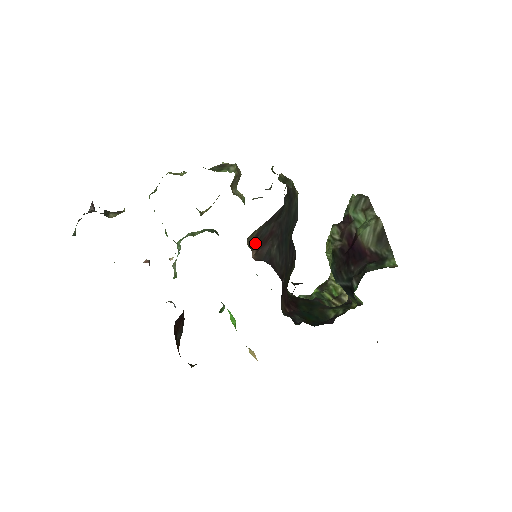
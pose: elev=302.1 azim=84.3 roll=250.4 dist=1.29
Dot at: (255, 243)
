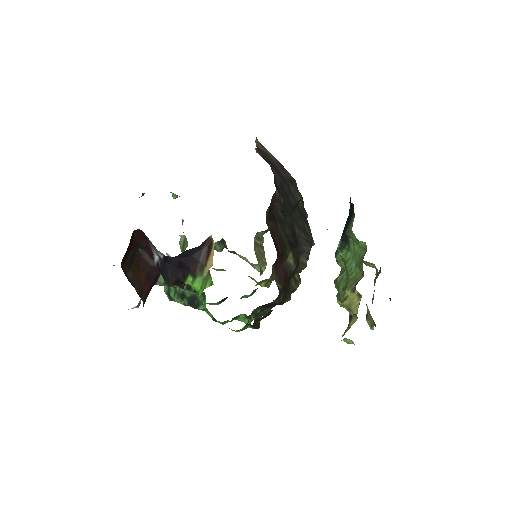
Dot at: (262, 155)
